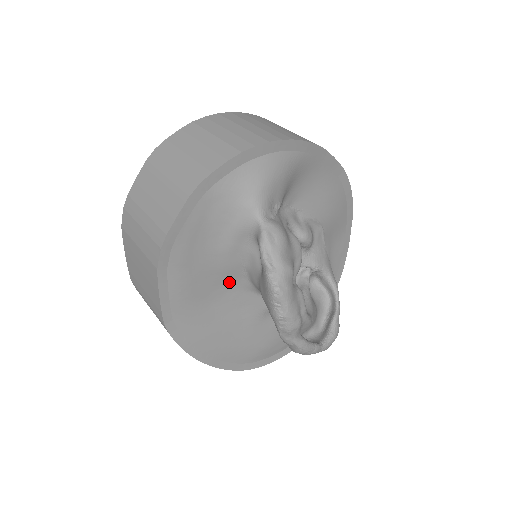
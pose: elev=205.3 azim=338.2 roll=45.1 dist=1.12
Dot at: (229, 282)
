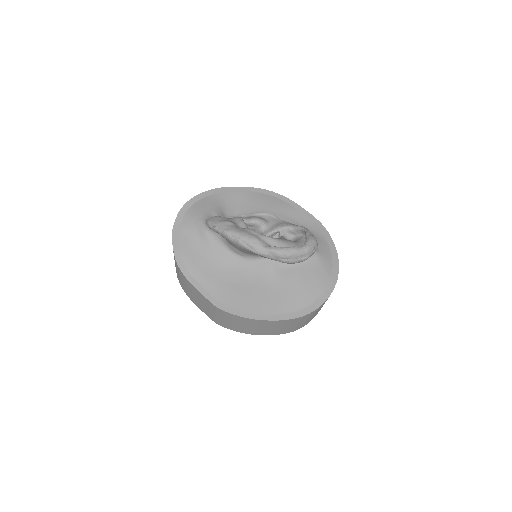
Dot at: (233, 266)
